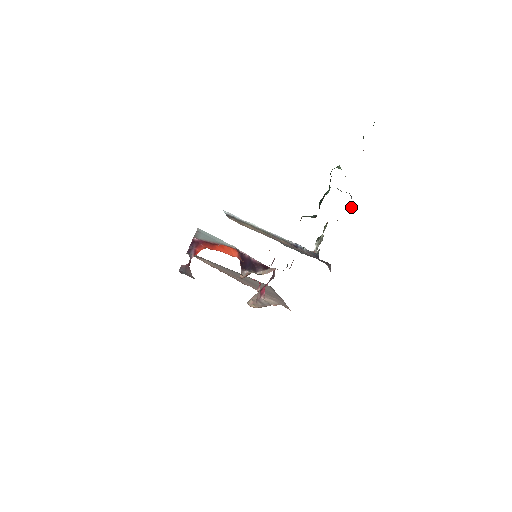
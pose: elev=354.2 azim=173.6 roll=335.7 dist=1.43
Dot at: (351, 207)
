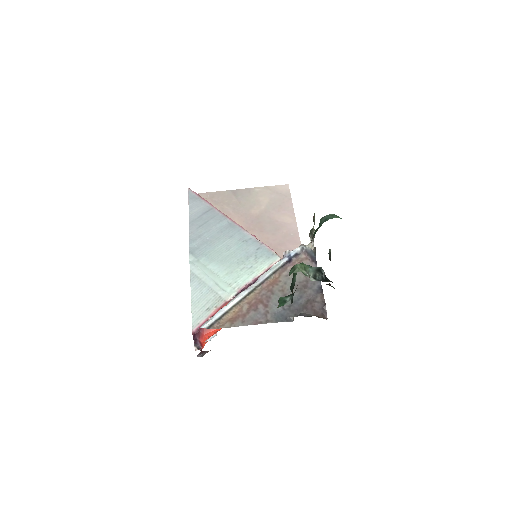
Dot at: (329, 257)
